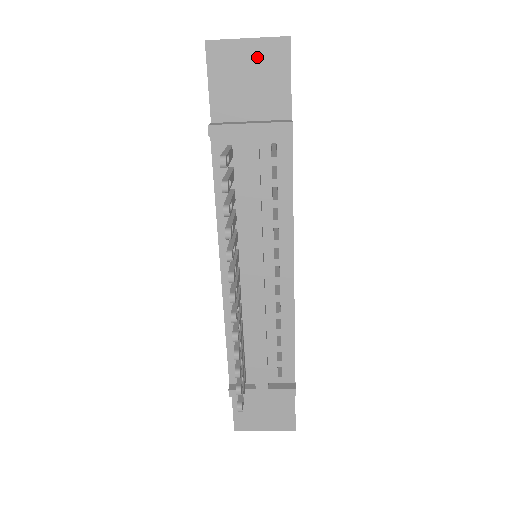
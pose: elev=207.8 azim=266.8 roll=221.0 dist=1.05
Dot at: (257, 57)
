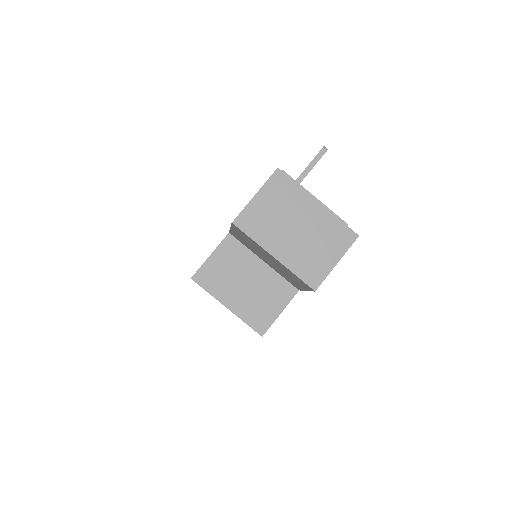
Dot at: occluded
